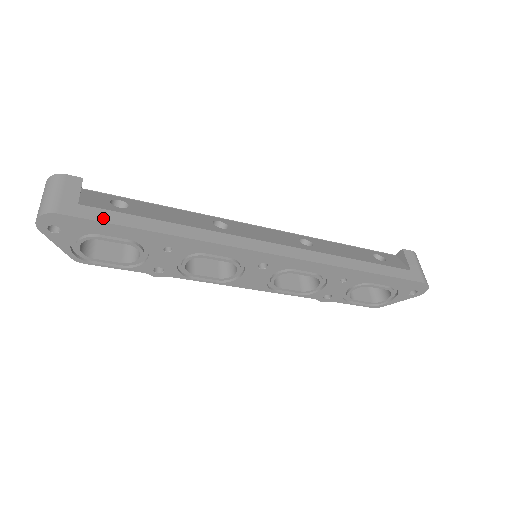
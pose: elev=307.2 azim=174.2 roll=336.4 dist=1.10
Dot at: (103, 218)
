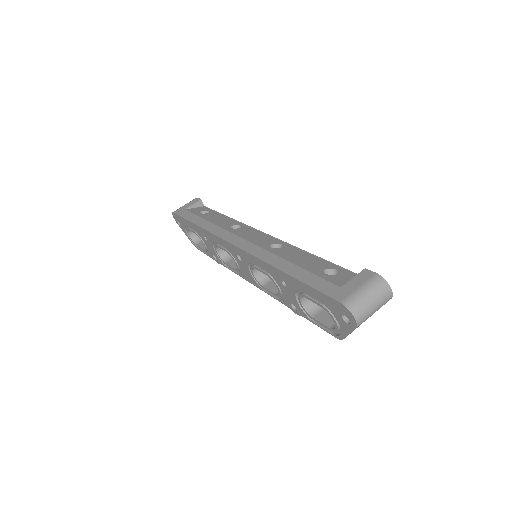
Dot at: (185, 216)
